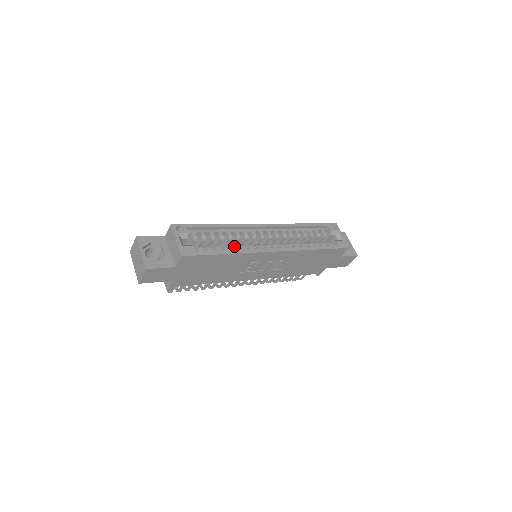
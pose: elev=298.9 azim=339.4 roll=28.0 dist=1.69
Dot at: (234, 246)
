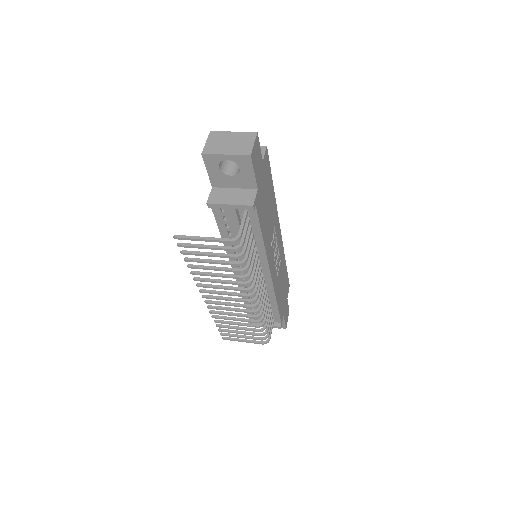
Dot at: occluded
